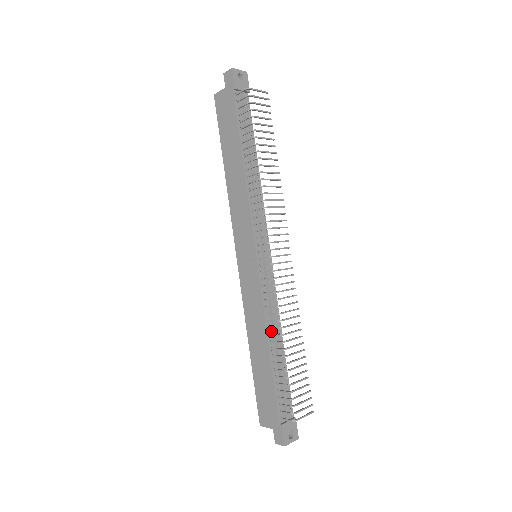
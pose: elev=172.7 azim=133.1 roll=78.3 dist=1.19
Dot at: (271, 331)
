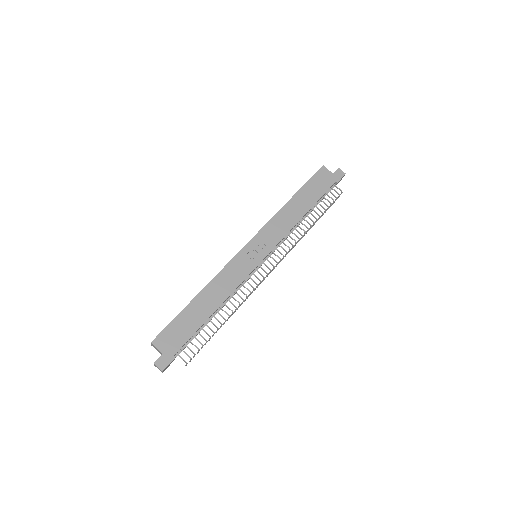
Dot at: (225, 301)
